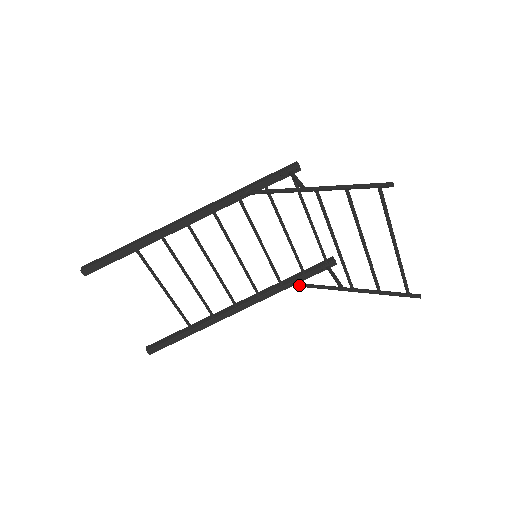
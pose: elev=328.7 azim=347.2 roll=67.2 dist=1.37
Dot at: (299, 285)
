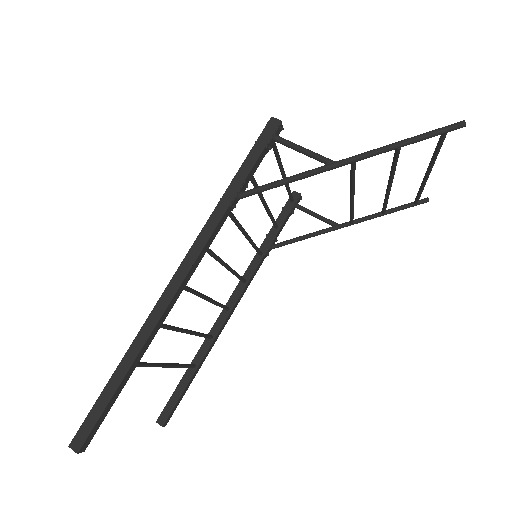
Dot at: (283, 245)
